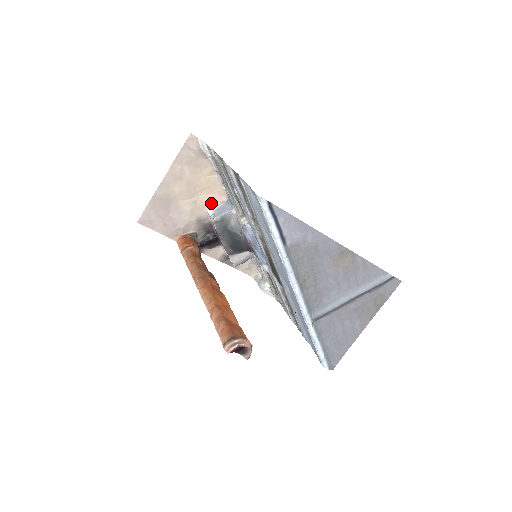
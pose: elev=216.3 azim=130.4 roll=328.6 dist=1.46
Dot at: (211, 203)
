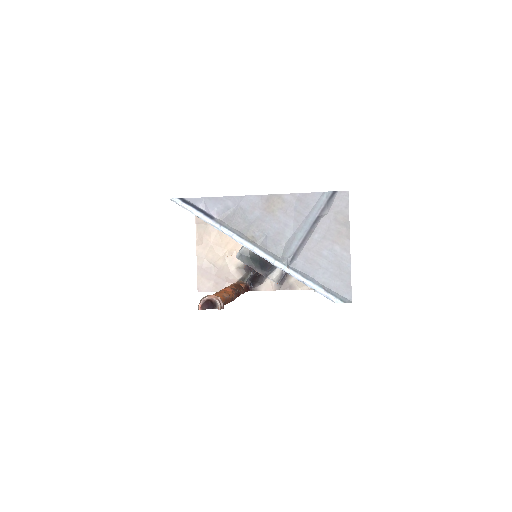
Dot at: occluded
